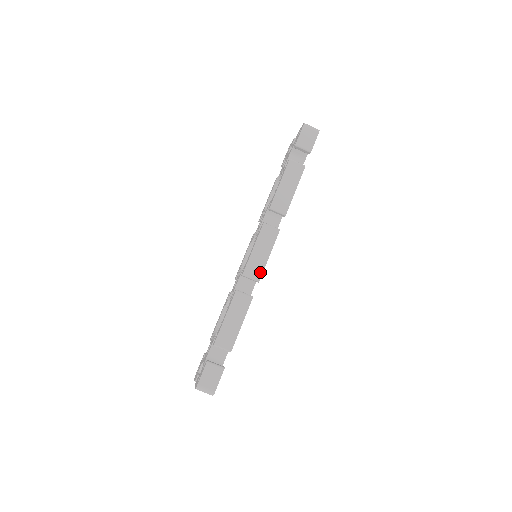
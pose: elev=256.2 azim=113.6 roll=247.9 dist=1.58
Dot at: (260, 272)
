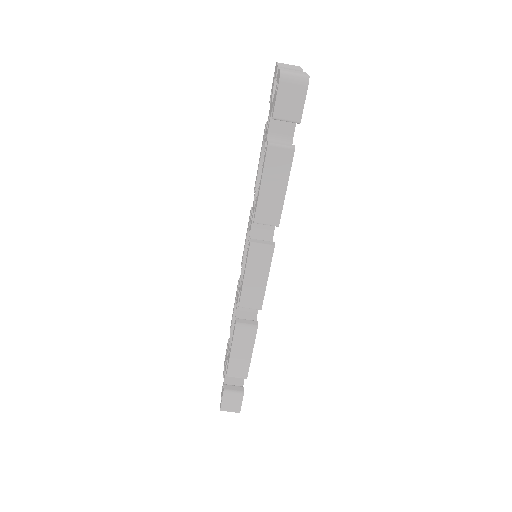
Dot at: (260, 300)
